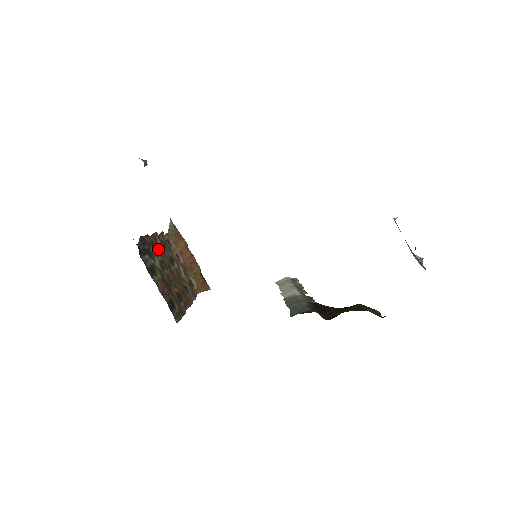
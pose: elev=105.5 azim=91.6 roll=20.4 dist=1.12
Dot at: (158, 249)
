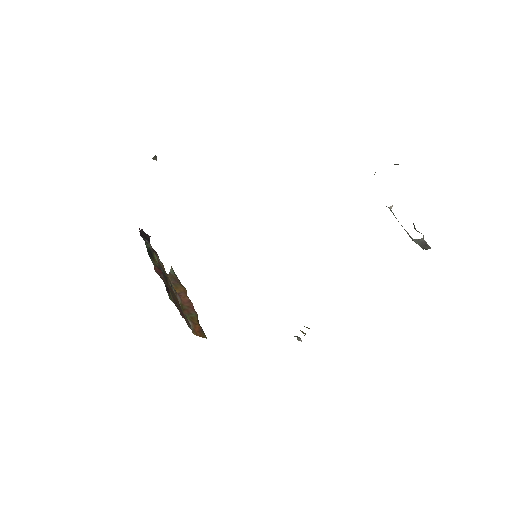
Dot at: (158, 260)
